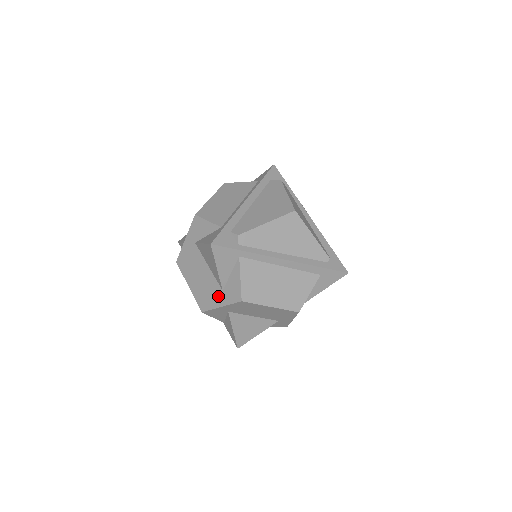
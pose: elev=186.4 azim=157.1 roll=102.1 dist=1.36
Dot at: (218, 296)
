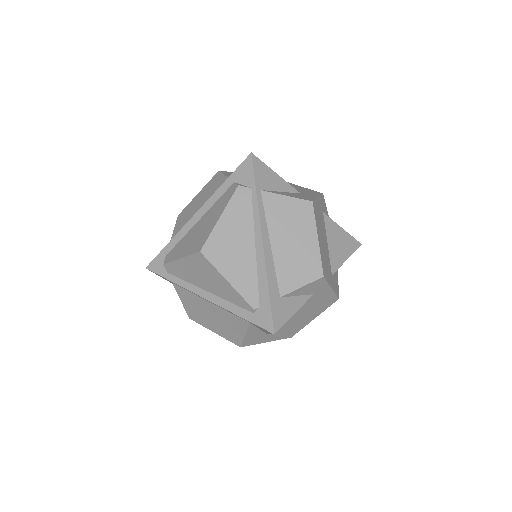
Dot at: occluded
